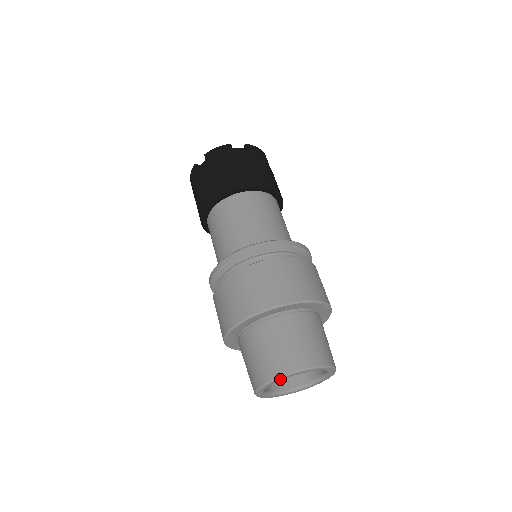
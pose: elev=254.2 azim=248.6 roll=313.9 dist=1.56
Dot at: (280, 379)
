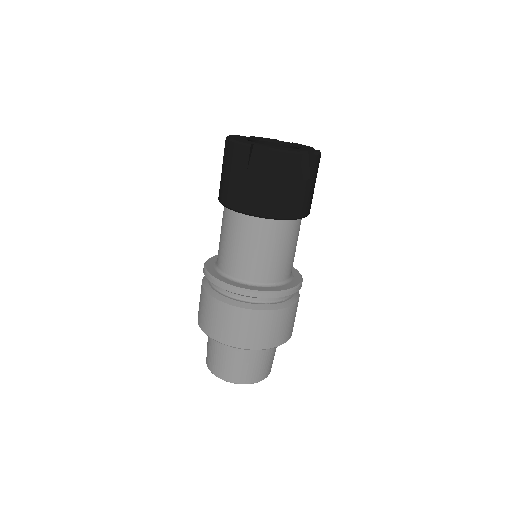
Dot at: (237, 383)
